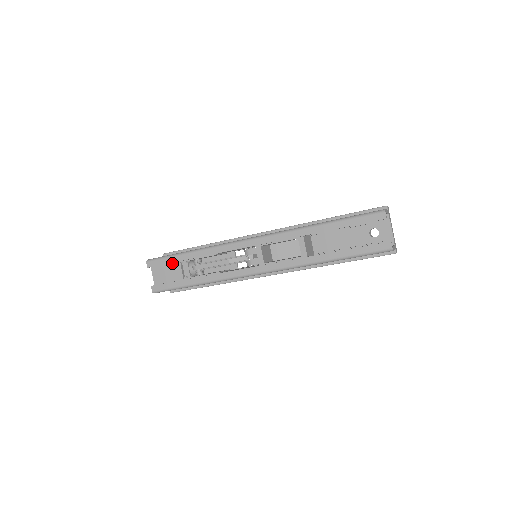
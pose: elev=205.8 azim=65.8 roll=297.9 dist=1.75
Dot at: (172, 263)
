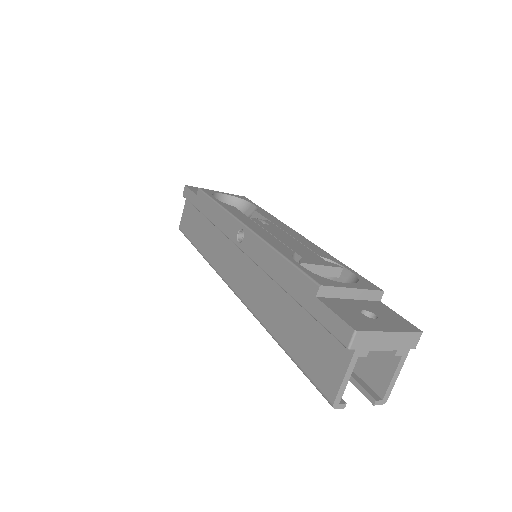
Dot at: occluded
